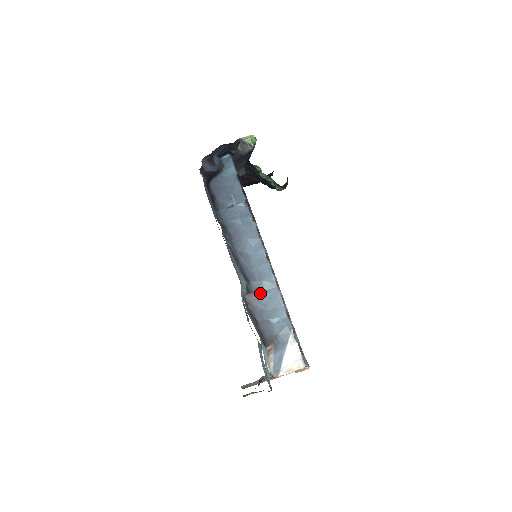
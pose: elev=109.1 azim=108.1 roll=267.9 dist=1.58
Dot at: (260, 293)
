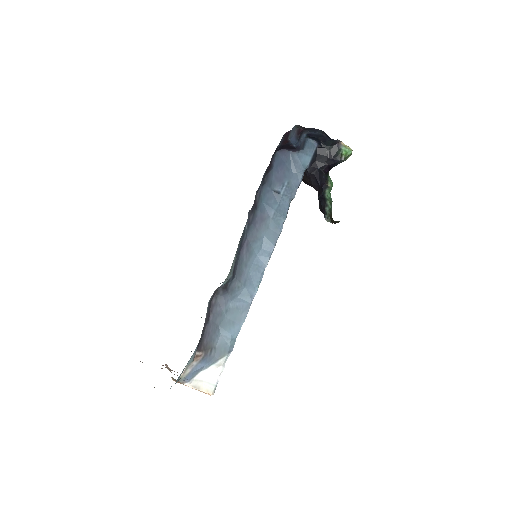
Dot at: (233, 296)
